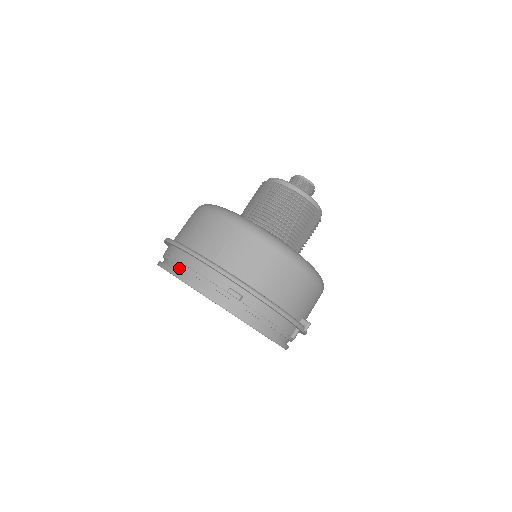
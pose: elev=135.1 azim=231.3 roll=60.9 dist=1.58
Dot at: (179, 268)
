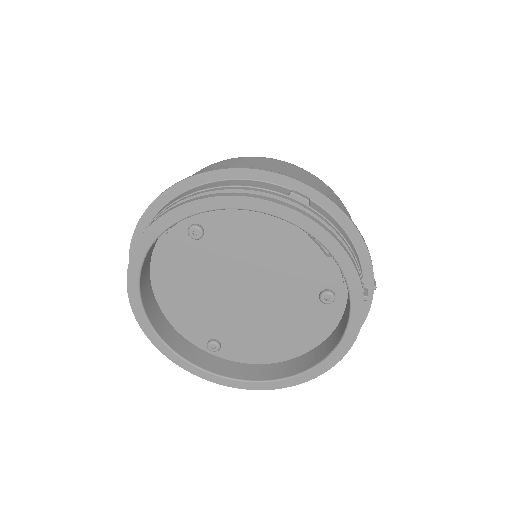
Dot at: occluded
